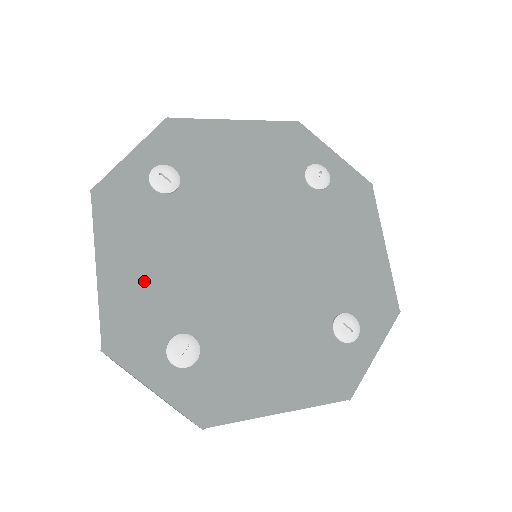
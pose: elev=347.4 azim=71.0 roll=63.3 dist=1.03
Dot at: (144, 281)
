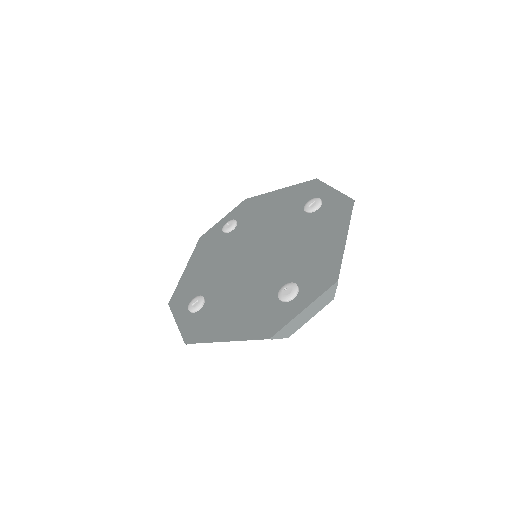
Dot at: (199, 273)
